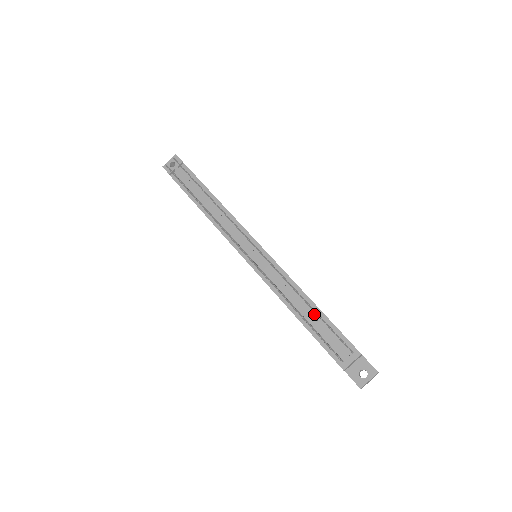
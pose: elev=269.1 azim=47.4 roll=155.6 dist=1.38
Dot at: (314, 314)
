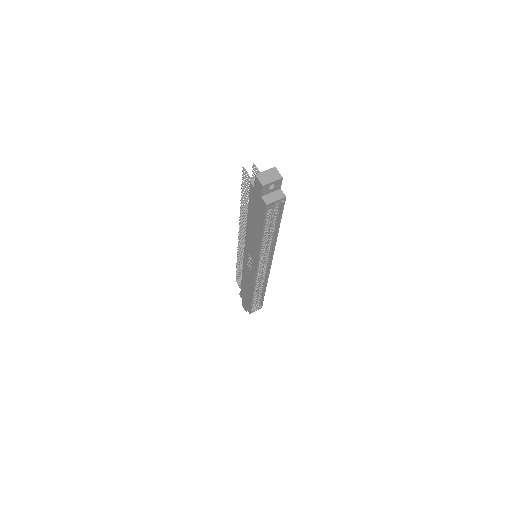
Dot at: occluded
